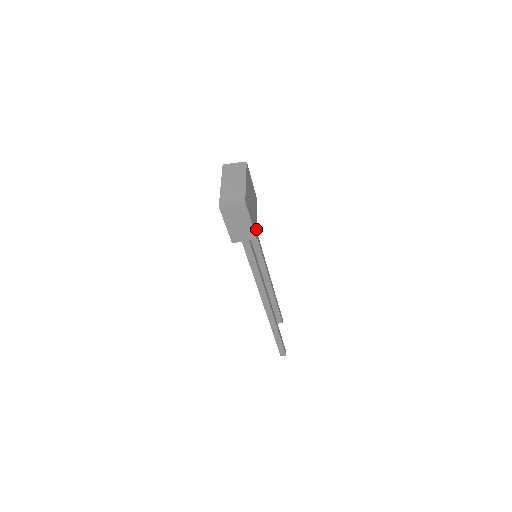
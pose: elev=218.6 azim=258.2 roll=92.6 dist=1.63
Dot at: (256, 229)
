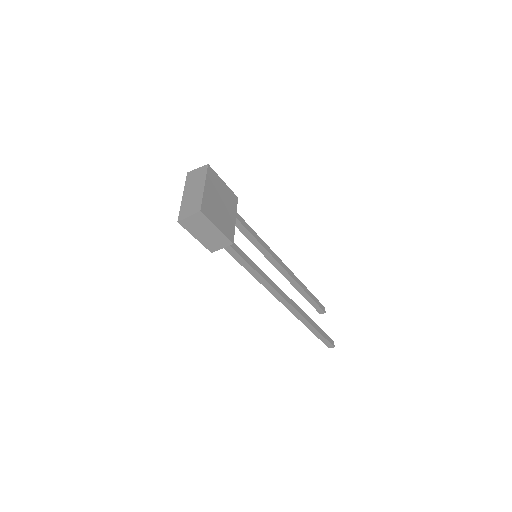
Dot at: (234, 233)
